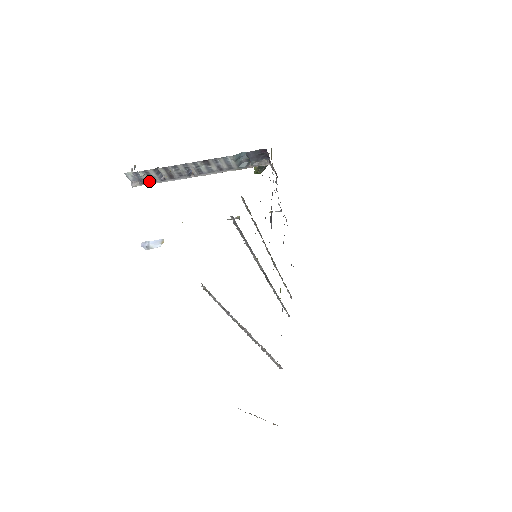
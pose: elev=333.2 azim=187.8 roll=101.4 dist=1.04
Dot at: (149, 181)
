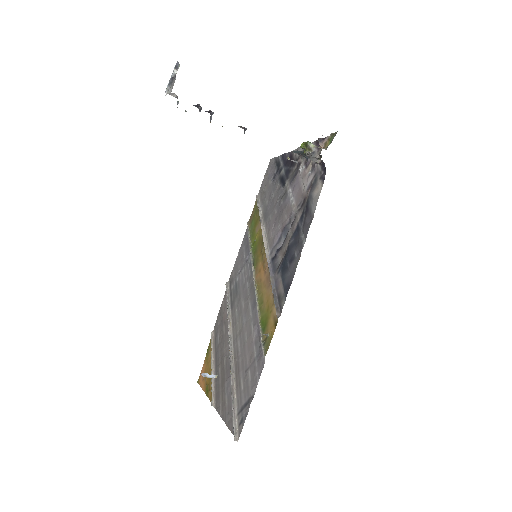
Dot at: occluded
